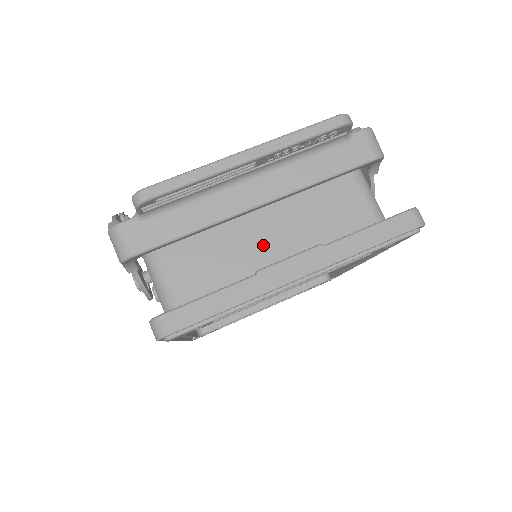
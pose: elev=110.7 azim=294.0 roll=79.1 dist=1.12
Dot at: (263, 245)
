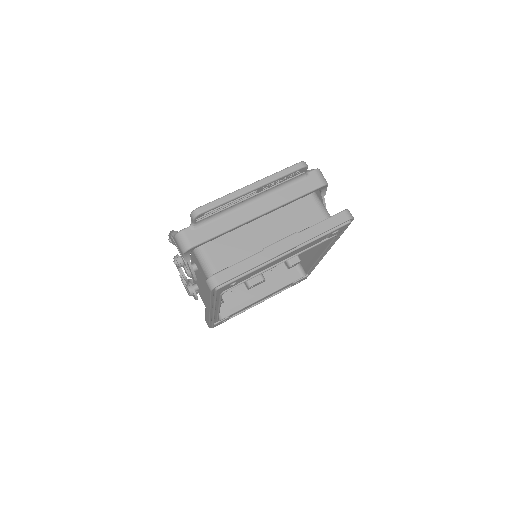
Dot at: (264, 238)
